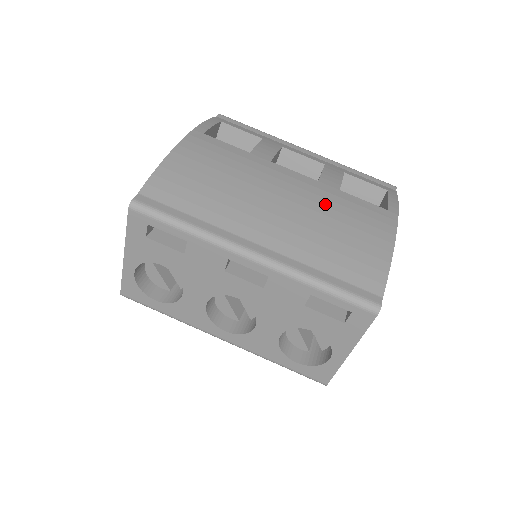
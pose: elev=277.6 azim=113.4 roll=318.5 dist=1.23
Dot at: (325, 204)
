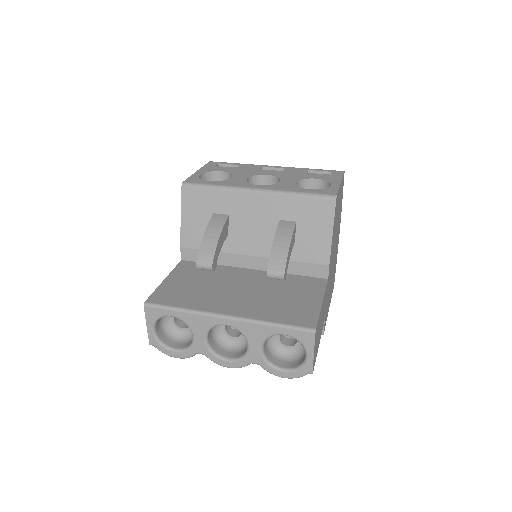
Dot at: occluded
